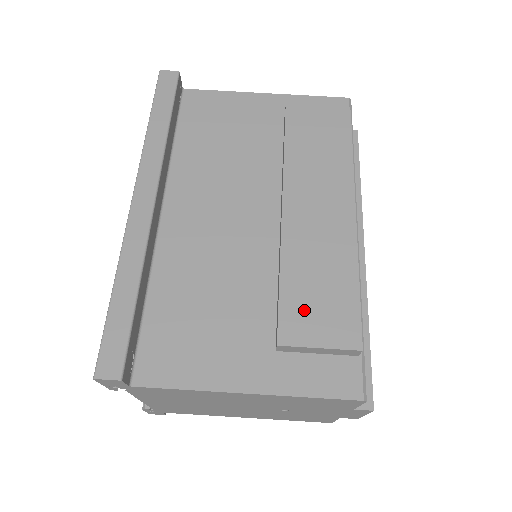
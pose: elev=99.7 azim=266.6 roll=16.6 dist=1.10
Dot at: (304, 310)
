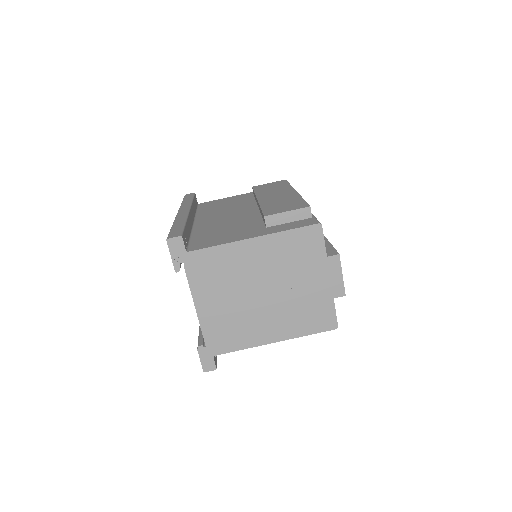
Dot at: (276, 208)
